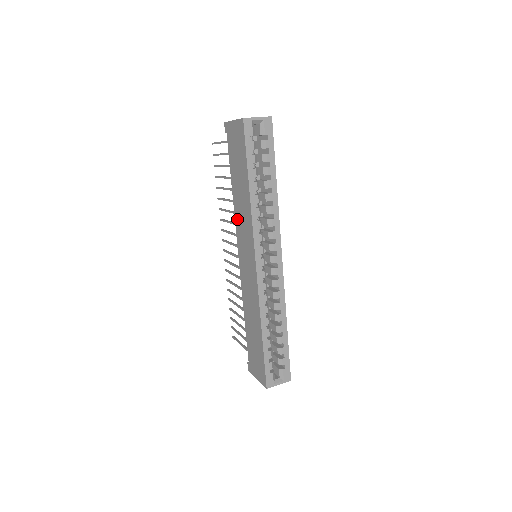
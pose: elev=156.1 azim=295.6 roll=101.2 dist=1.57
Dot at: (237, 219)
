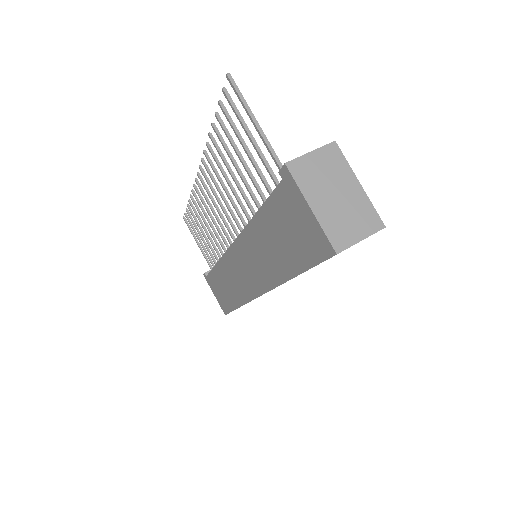
Dot at: (247, 240)
